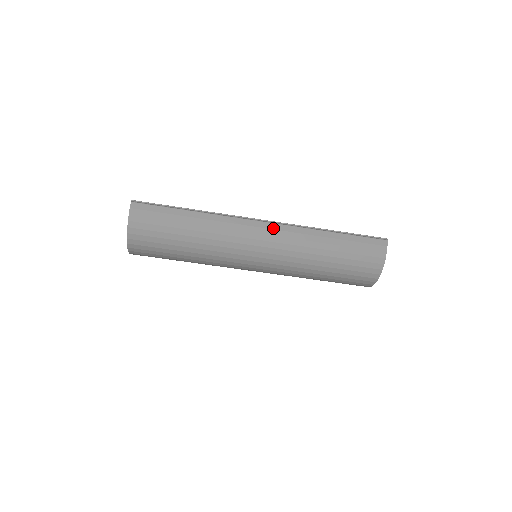
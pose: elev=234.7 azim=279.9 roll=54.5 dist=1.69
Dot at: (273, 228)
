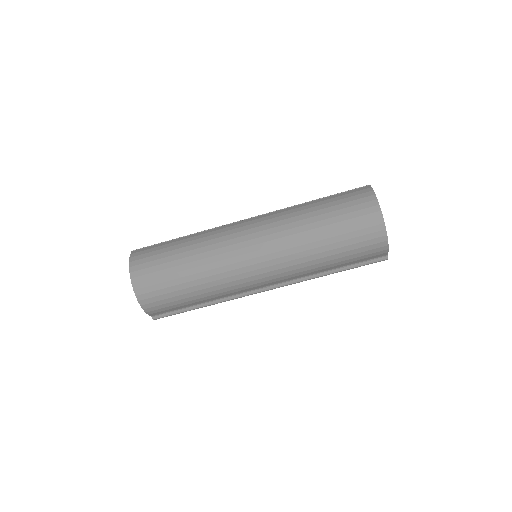
Dot at: (257, 218)
